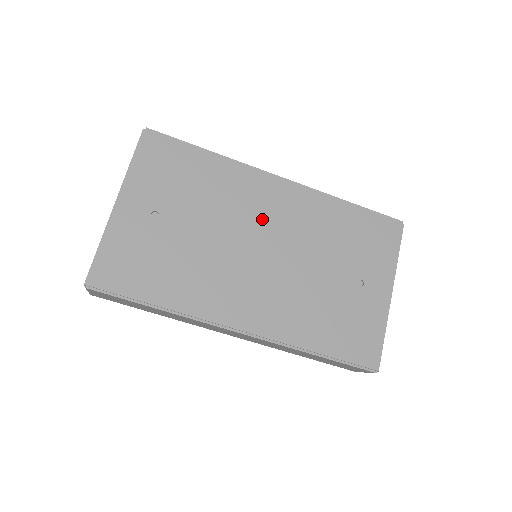
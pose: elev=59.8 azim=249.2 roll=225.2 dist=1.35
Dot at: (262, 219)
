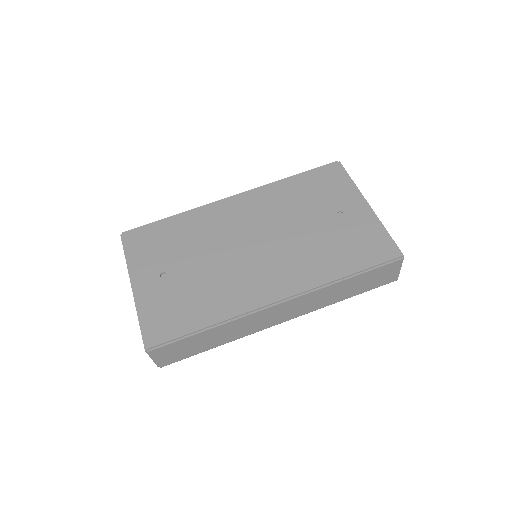
Dot at: (238, 227)
